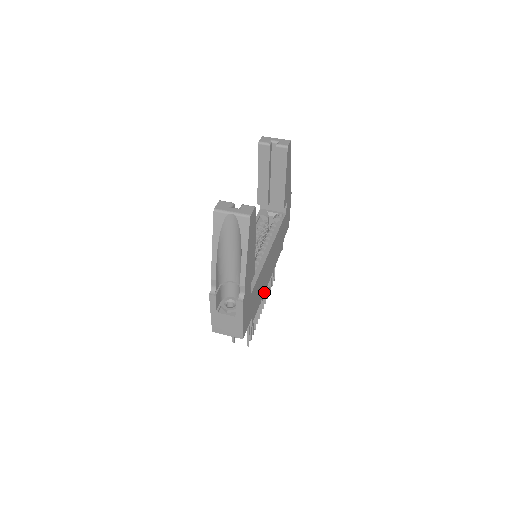
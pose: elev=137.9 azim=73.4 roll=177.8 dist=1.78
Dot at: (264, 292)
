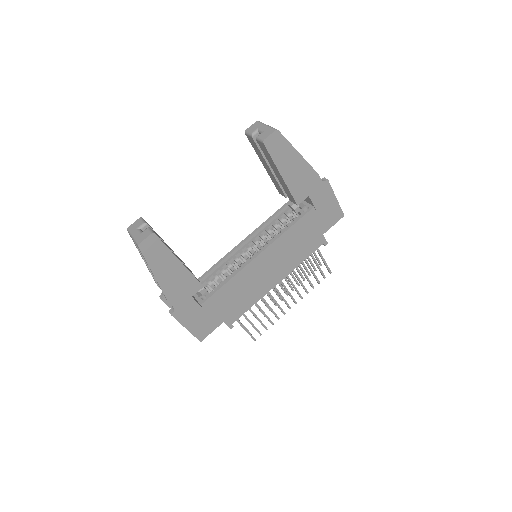
Dot at: (263, 295)
